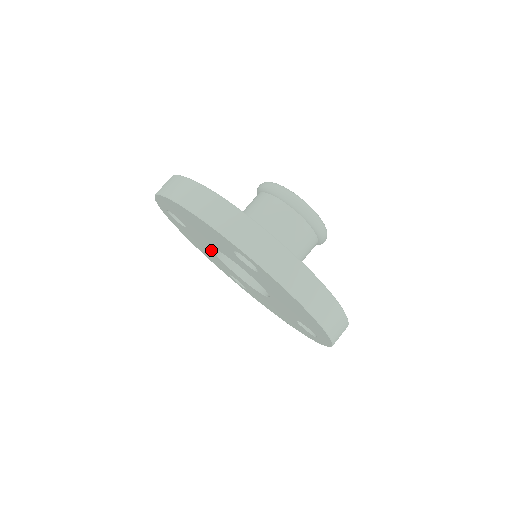
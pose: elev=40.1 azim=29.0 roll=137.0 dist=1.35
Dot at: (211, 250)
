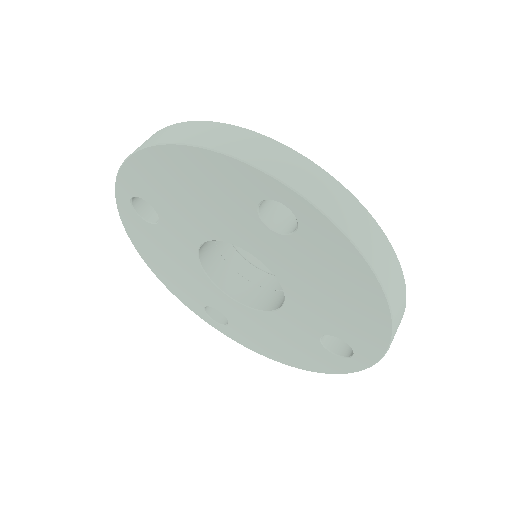
Dot at: (192, 254)
